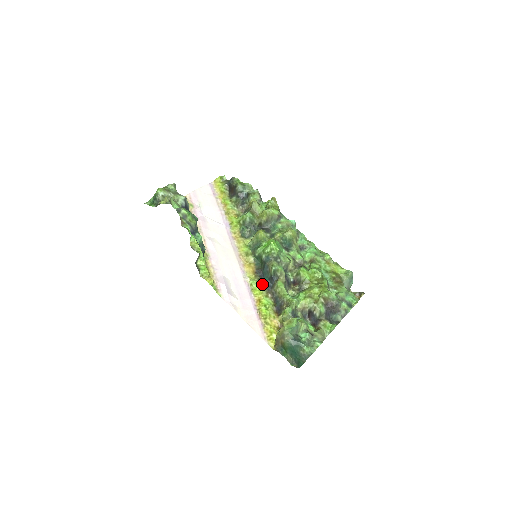
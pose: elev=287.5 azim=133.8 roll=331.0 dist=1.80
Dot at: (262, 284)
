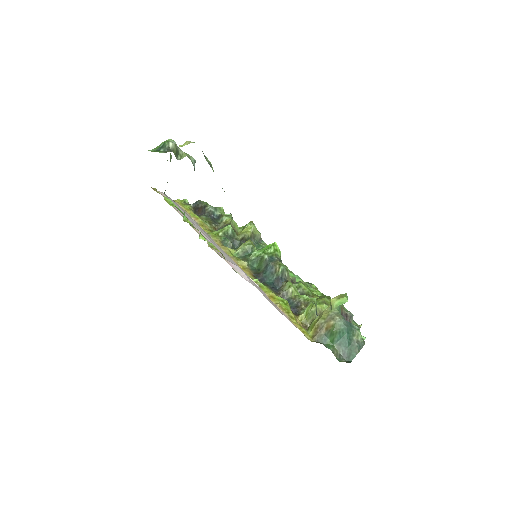
Dot at: (267, 285)
